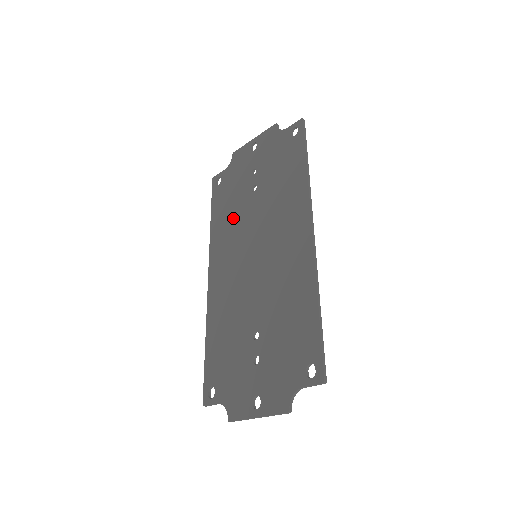
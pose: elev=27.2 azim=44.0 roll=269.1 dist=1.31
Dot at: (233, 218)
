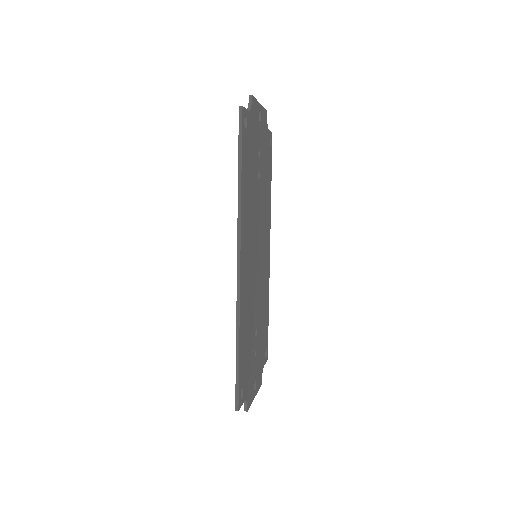
Dot at: occluded
